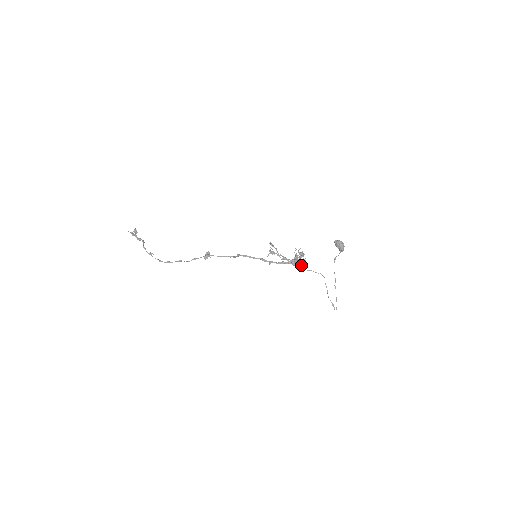
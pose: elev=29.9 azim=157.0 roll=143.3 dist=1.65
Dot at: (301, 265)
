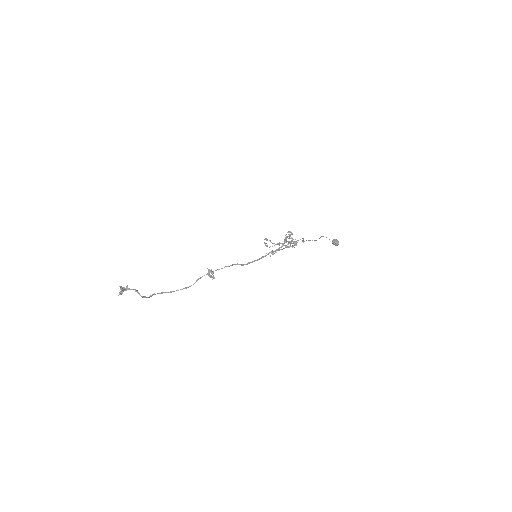
Dot at: (292, 245)
